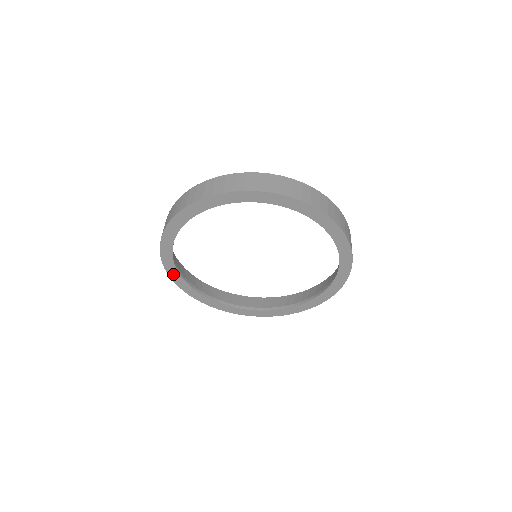
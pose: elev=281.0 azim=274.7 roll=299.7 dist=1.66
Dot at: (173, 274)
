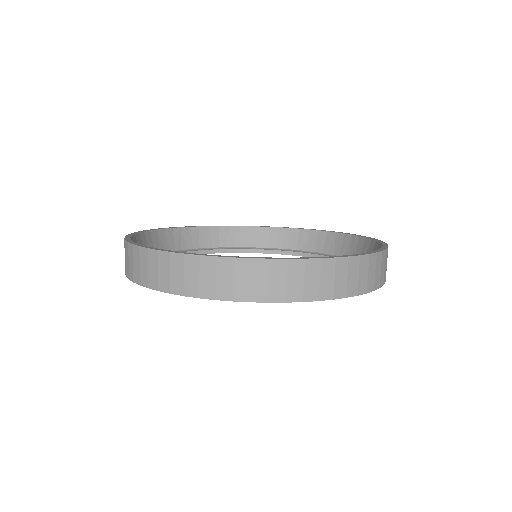
Dot at: occluded
